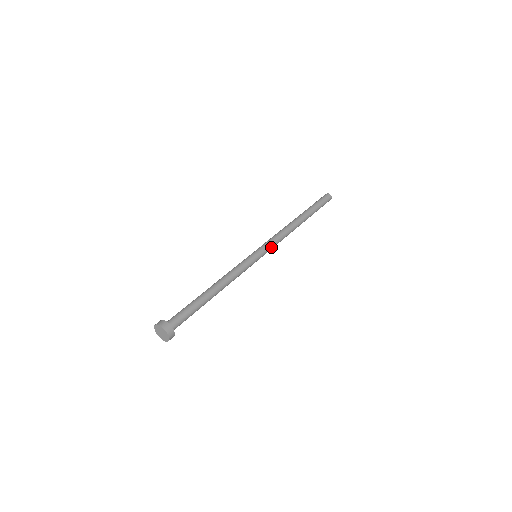
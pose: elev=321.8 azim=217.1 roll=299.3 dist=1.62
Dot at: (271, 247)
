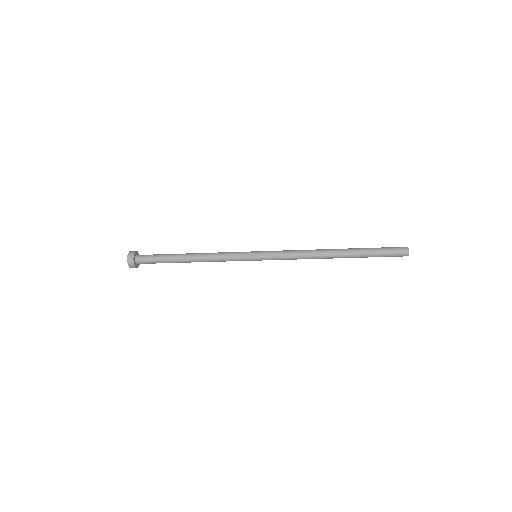
Dot at: (276, 255)
